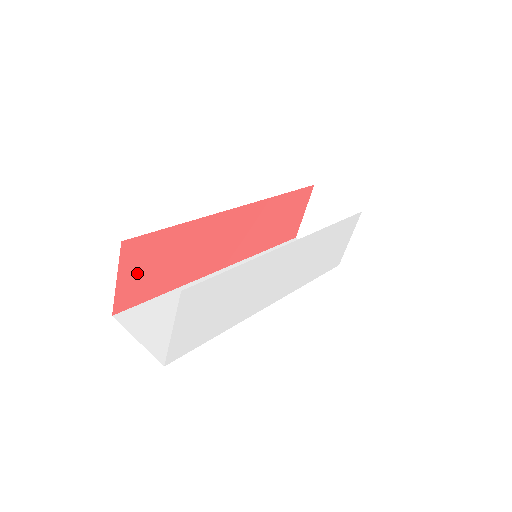
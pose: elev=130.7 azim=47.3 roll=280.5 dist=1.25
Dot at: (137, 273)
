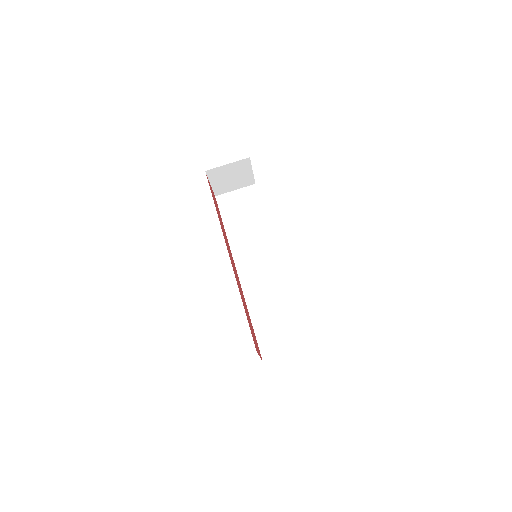
Dot at: (255, 342)
